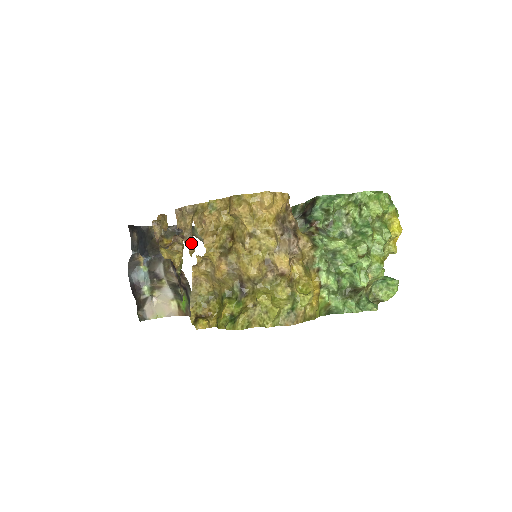
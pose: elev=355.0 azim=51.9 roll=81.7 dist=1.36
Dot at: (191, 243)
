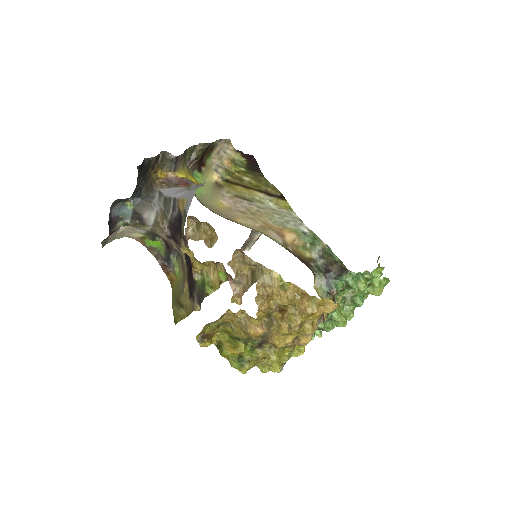
Dot at: (238, 291)
